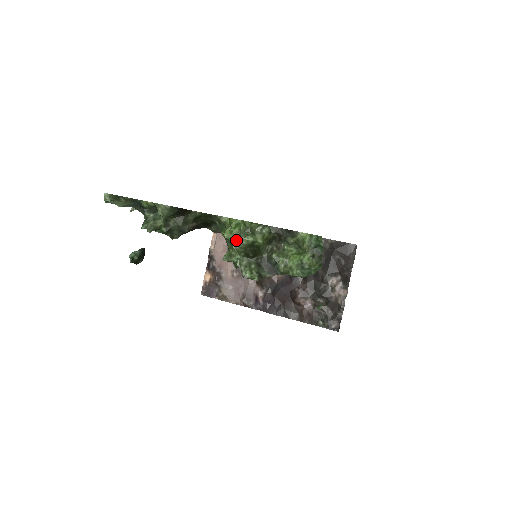
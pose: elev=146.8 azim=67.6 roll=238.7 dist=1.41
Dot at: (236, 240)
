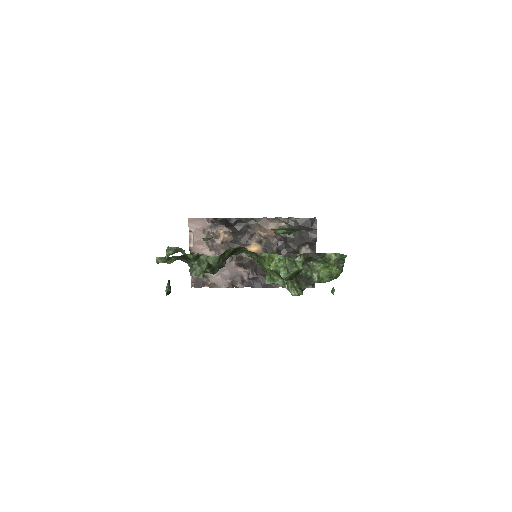
Dot at: (282, 271)
